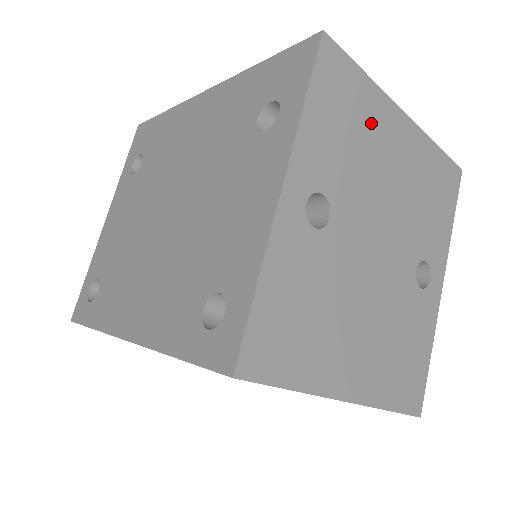
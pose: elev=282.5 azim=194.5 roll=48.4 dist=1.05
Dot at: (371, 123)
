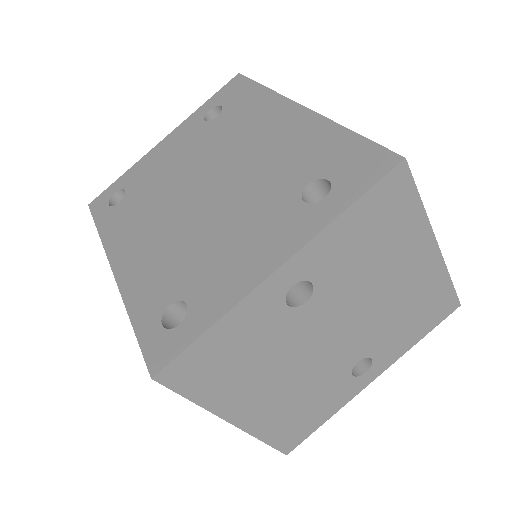
Dot at: (398, 244)
